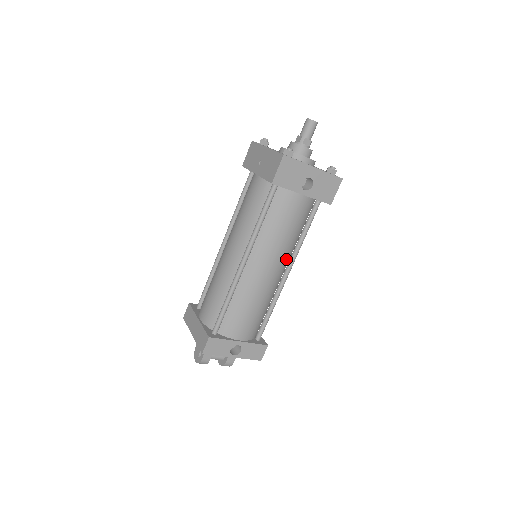
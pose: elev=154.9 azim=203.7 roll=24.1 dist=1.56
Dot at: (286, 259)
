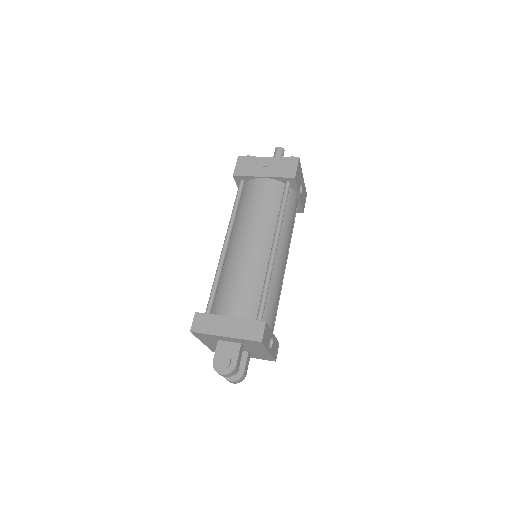
Dot at: occluded
